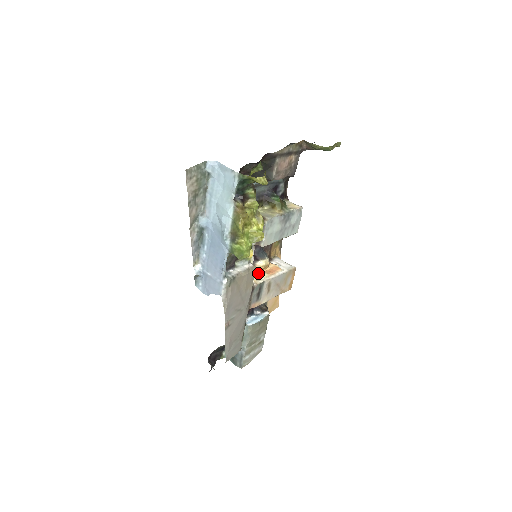
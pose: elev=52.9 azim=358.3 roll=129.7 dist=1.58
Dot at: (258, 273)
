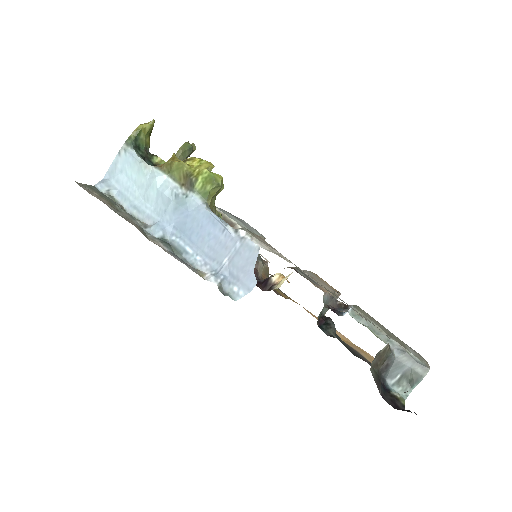
Dot at: (284, 278)
